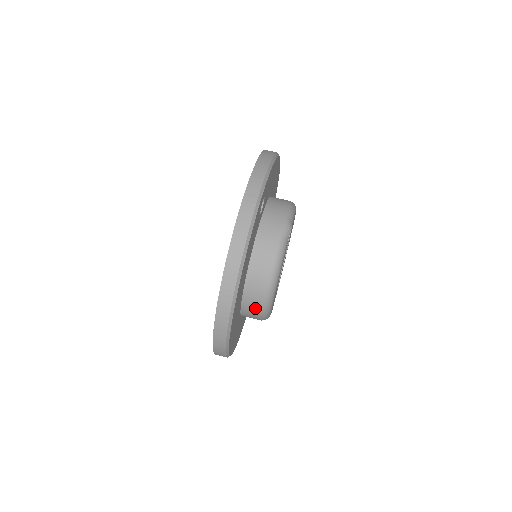
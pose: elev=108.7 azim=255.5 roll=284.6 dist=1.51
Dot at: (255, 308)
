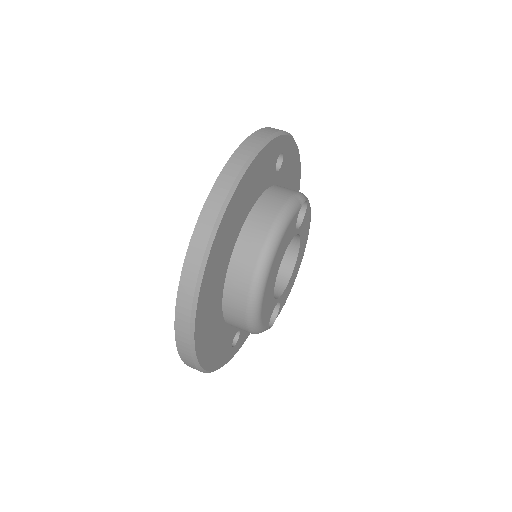
Dot at: (246, 270)
